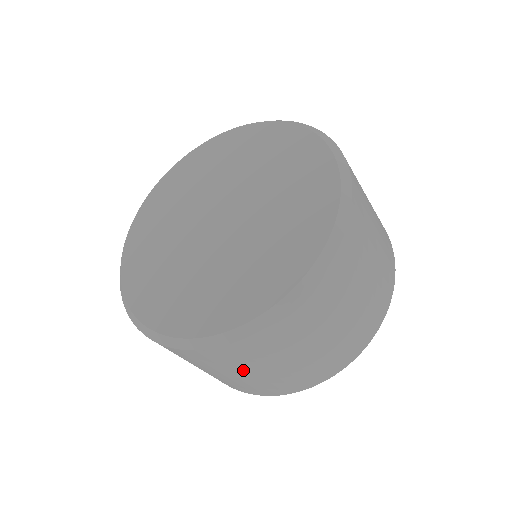
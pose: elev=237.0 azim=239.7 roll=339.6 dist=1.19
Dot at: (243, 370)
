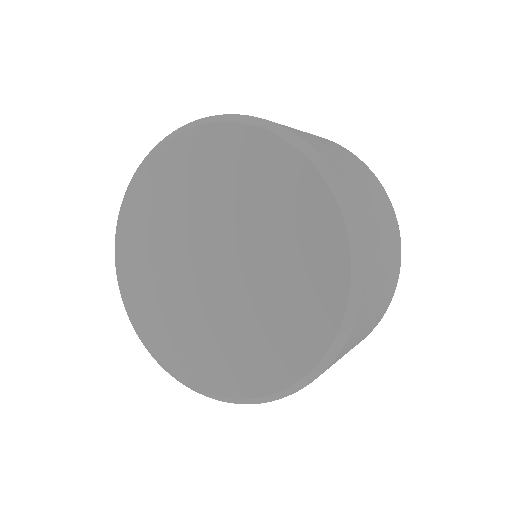
Dot at: occluded
